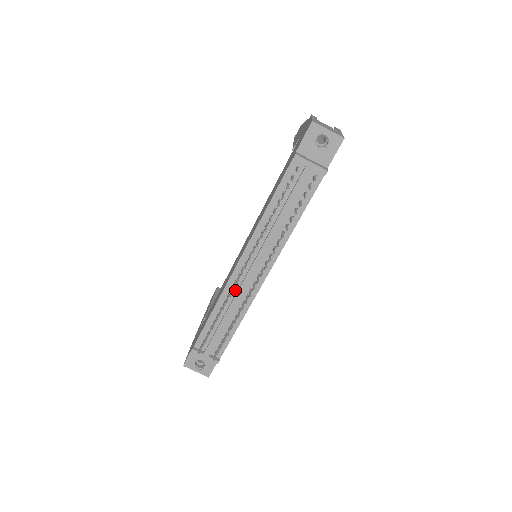
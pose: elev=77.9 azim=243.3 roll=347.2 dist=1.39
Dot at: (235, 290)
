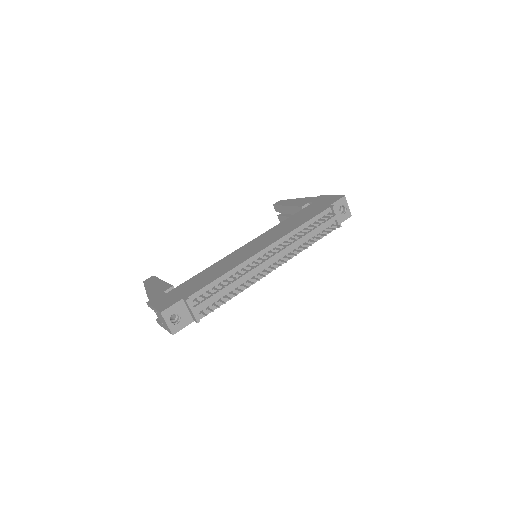
Dot at: (249, 268)
